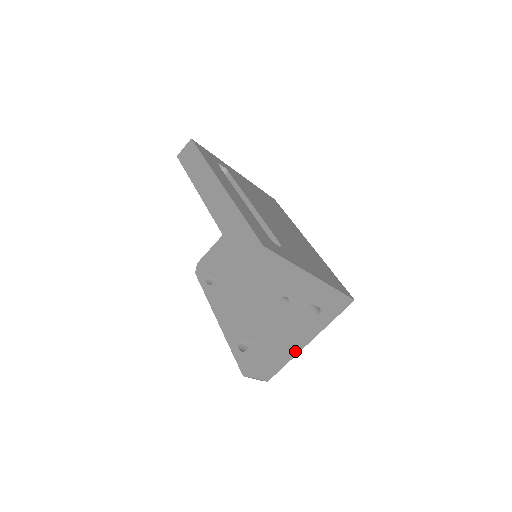
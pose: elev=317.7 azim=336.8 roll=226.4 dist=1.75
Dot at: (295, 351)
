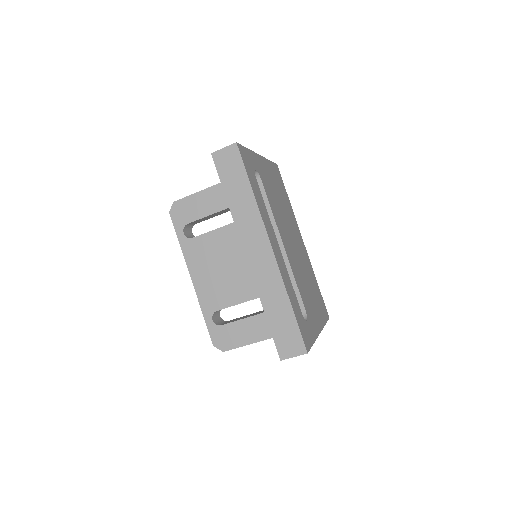
Dot at: occluded
